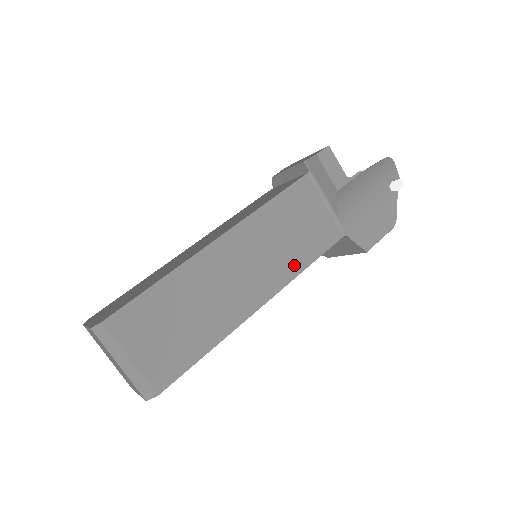
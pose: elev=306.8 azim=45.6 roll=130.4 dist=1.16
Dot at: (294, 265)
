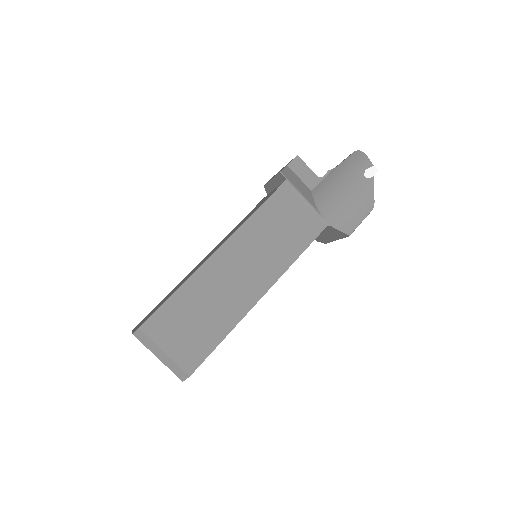
Dot at: (285, 259)
